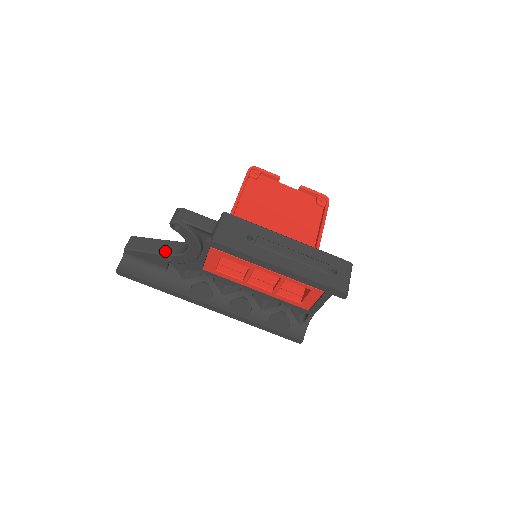
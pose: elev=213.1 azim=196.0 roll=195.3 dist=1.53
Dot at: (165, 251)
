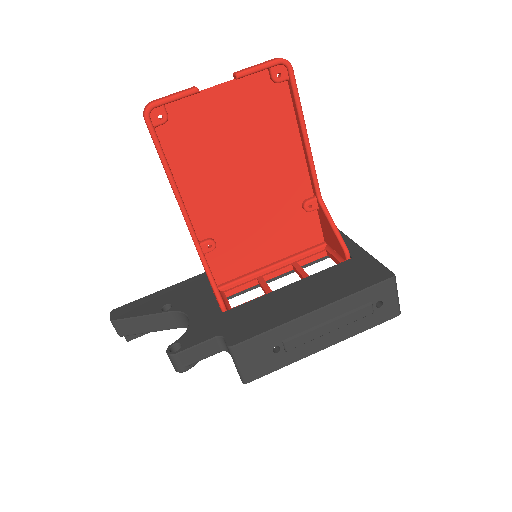
Dot at: (166, 328)
